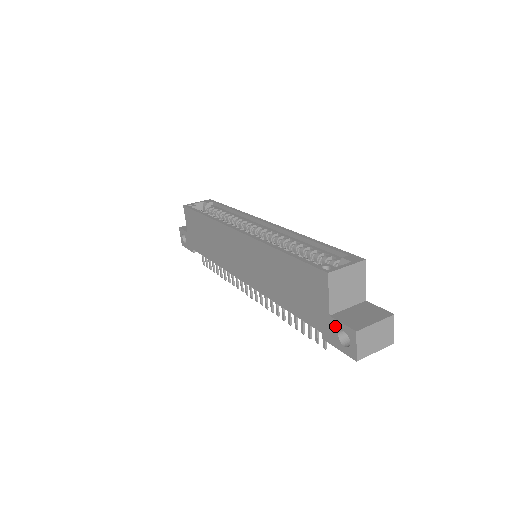
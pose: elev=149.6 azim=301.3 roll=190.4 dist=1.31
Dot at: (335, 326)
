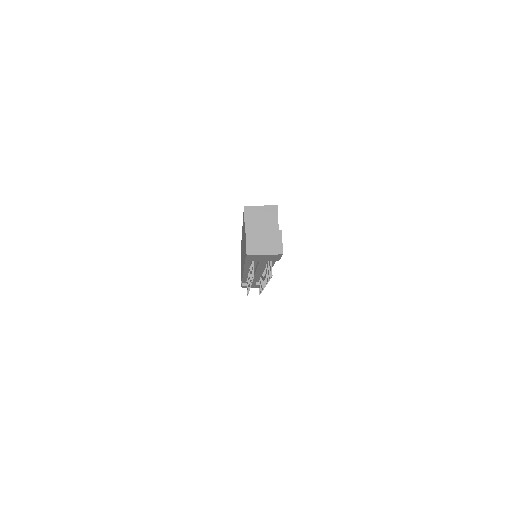
Dot at: (245, 241)
